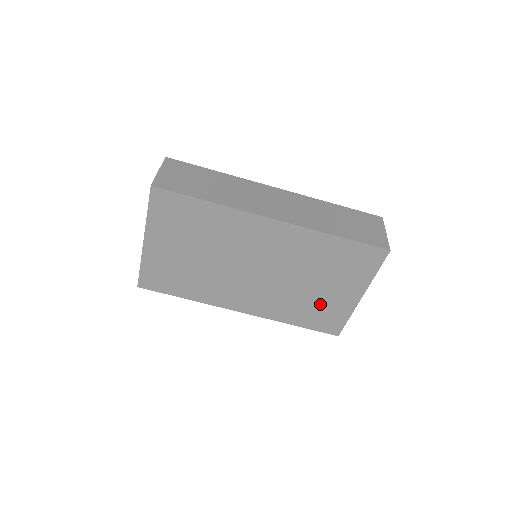
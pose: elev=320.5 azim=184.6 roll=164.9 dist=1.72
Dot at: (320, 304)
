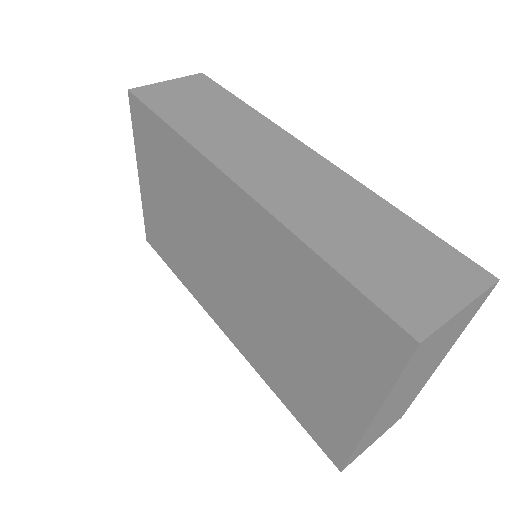
Dot at: (309, 388)
